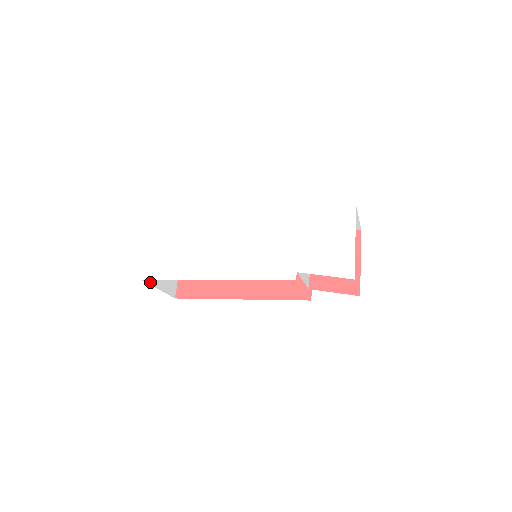
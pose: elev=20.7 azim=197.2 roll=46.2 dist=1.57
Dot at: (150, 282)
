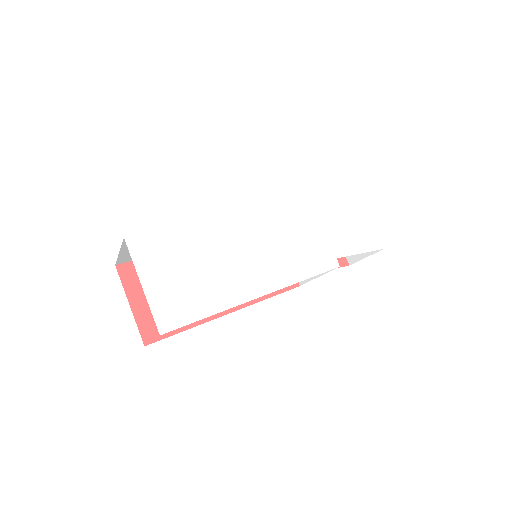
Dot at: occluded
